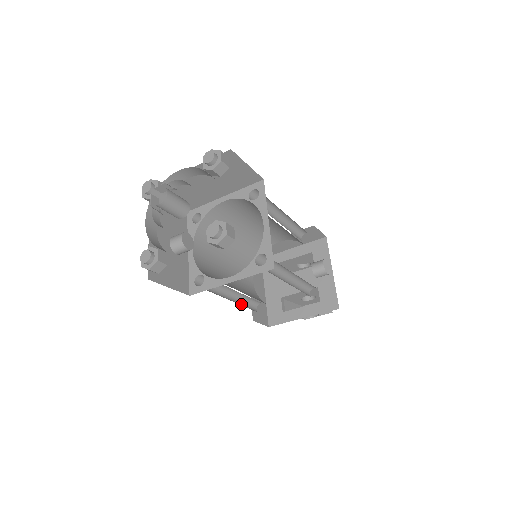
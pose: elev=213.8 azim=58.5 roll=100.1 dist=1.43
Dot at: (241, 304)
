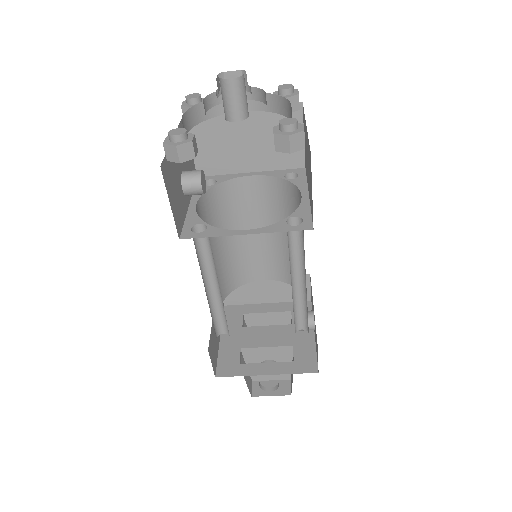
Dot at: (210, 312)
